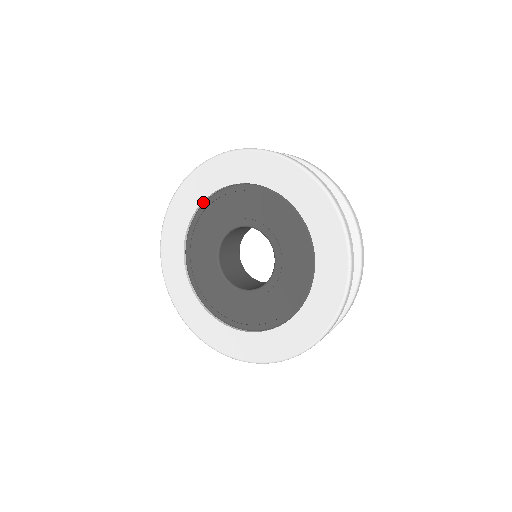
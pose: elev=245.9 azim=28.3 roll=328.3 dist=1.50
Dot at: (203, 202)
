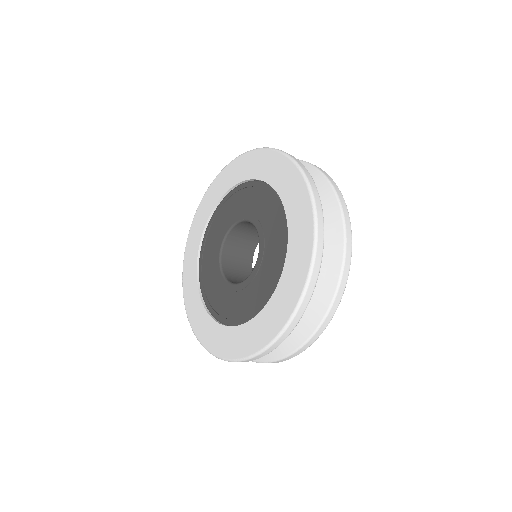
Dot at: (217, 206)
